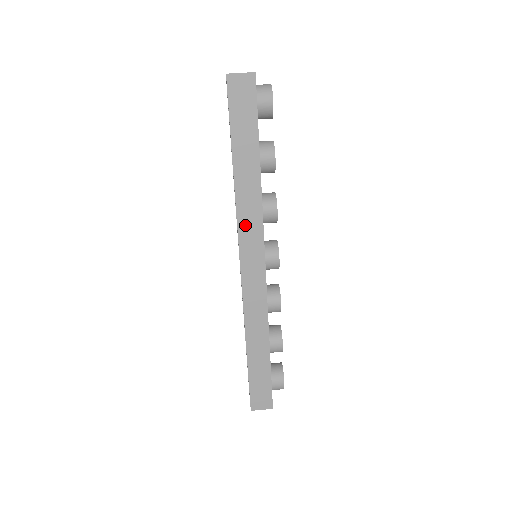
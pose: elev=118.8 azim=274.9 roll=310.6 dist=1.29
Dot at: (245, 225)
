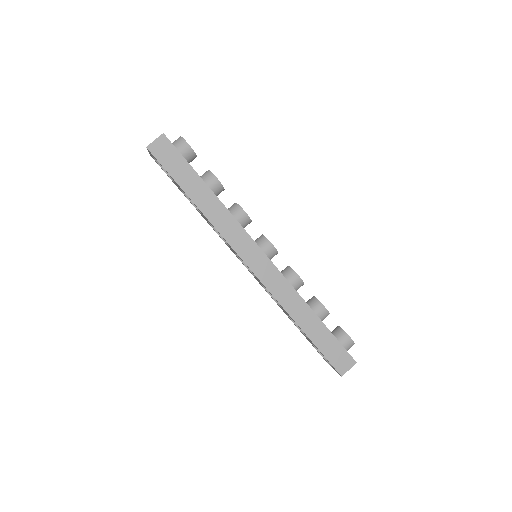
Dot at: (229, 235)
